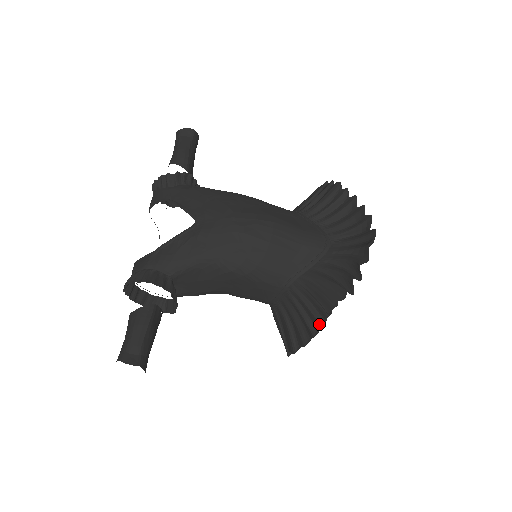
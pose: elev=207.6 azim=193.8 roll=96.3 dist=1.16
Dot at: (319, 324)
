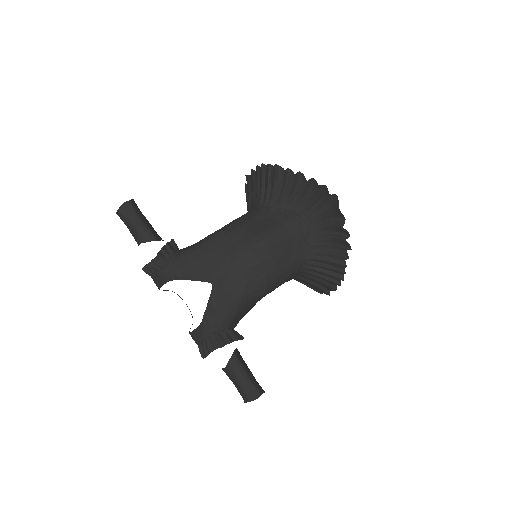
Dot at: occluded
